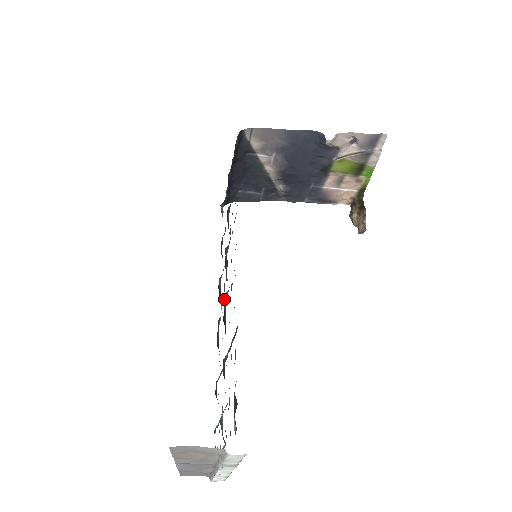
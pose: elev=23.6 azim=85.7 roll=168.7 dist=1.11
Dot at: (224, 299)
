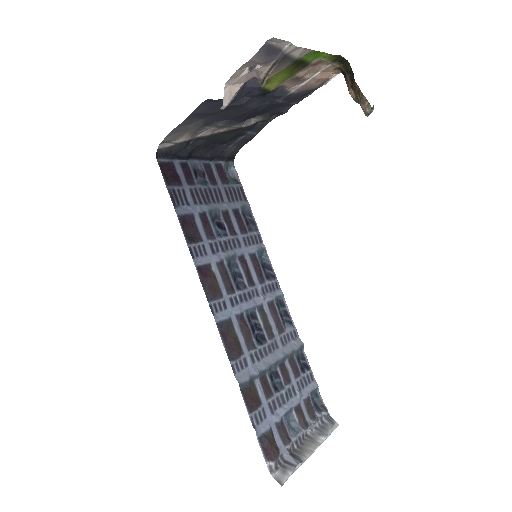
Dot at: (252, 314)
